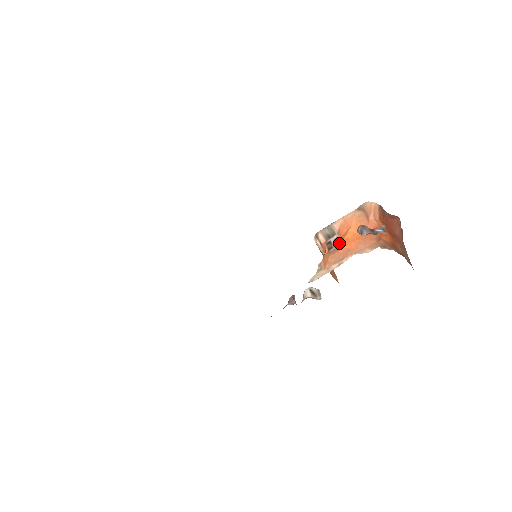
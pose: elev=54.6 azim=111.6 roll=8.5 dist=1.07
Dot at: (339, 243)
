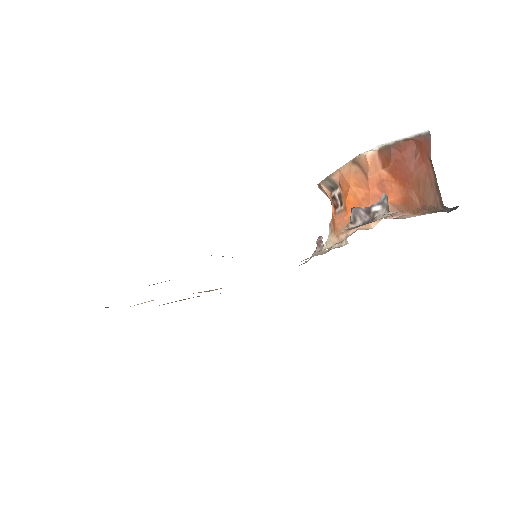
Dot at: (343, 204)
